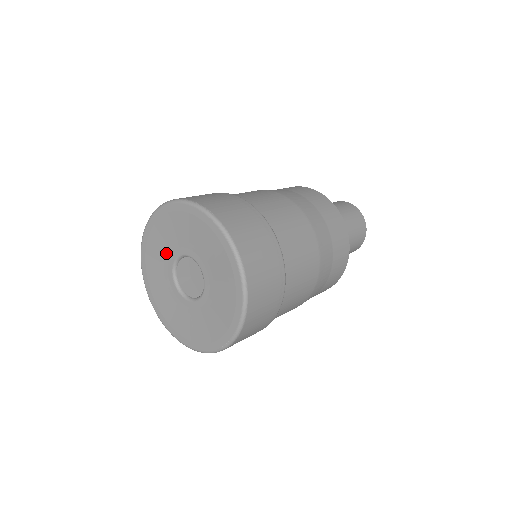
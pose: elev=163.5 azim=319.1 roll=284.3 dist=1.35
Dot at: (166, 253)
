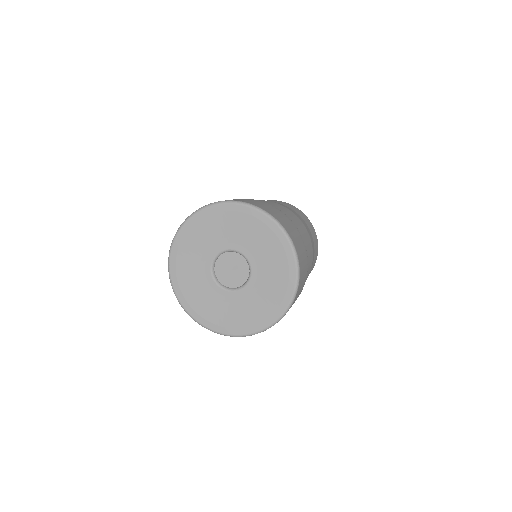
Dot at: (201, 278)
